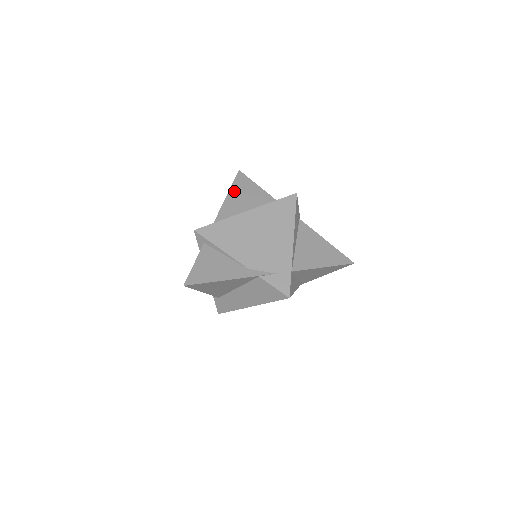
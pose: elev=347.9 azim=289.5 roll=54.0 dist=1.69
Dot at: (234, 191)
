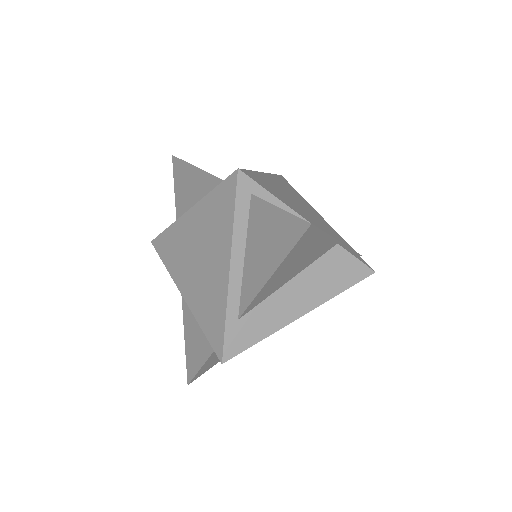
Dot at: occluded
